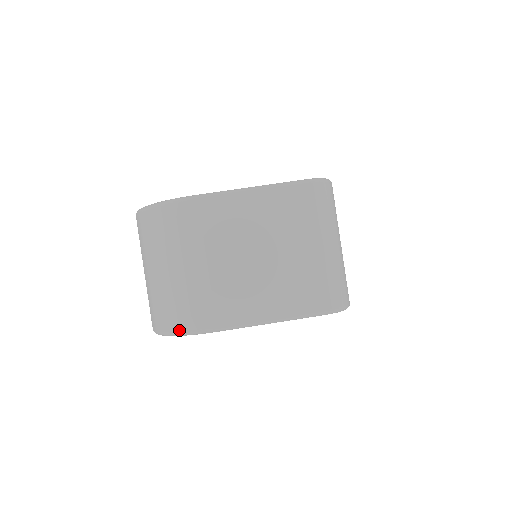
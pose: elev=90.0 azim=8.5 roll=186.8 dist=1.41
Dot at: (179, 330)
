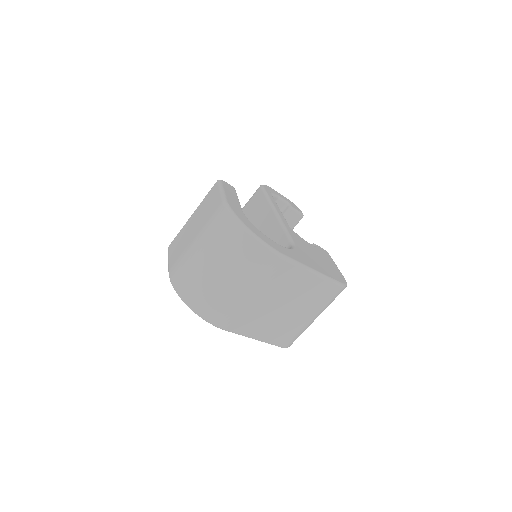
Dot at: (205, 317)
